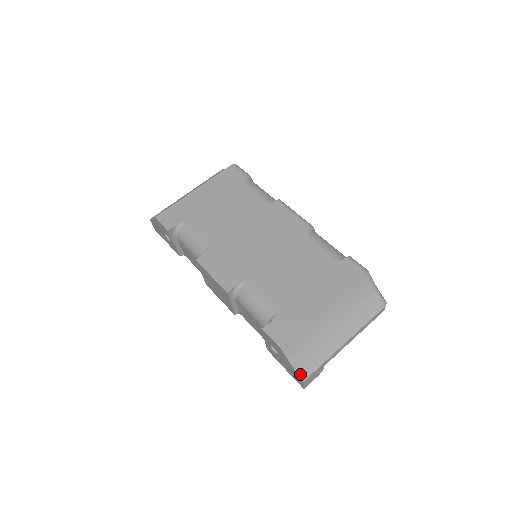
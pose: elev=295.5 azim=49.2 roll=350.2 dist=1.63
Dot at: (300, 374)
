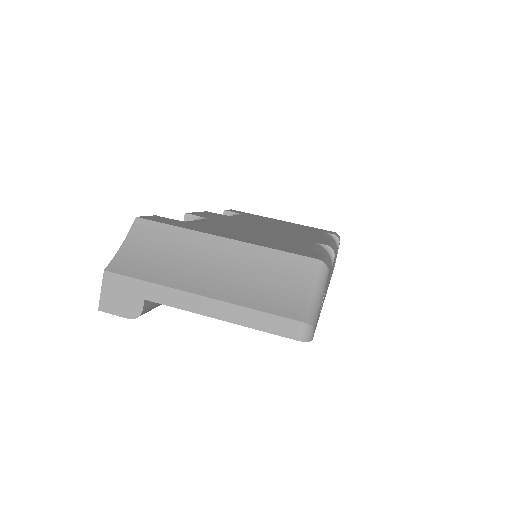
Dot at: (114, 262)
